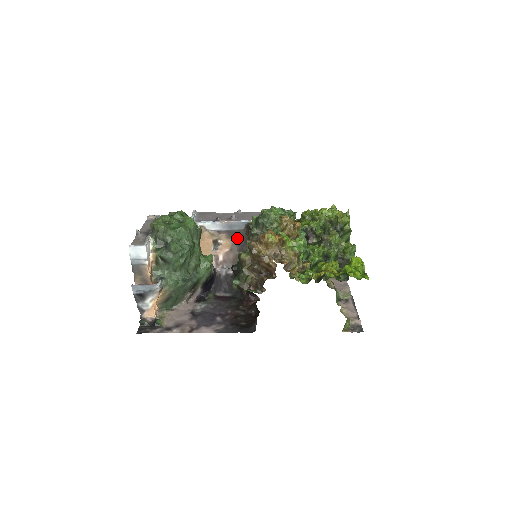
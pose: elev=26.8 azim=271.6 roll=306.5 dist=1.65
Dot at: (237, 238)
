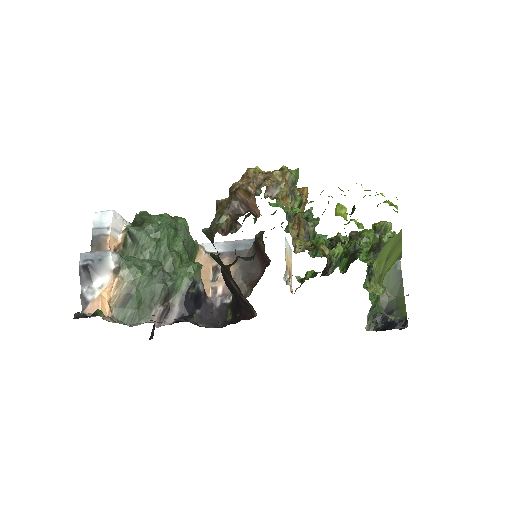
Dot at: (242, 262)
